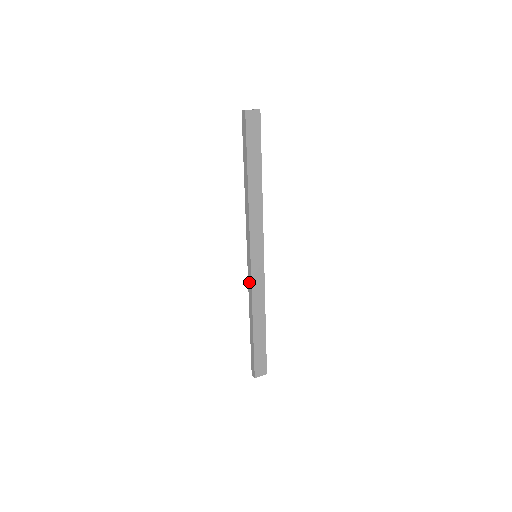
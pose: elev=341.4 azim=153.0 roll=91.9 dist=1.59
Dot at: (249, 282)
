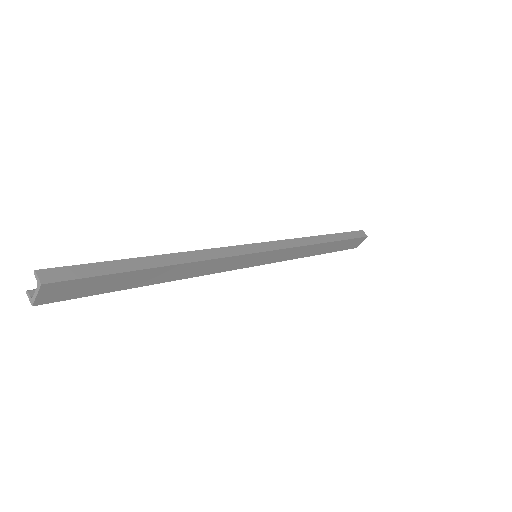
Dot at: occluded
